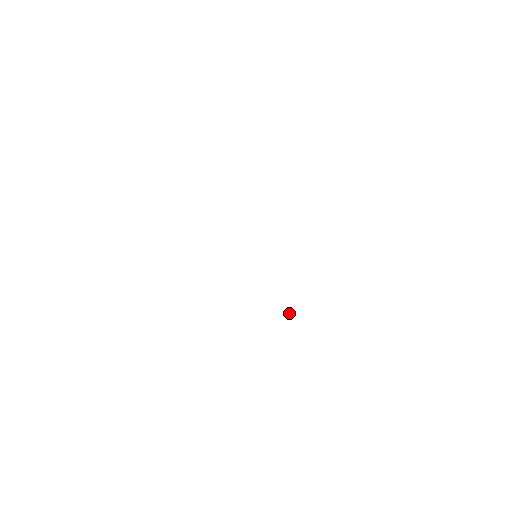
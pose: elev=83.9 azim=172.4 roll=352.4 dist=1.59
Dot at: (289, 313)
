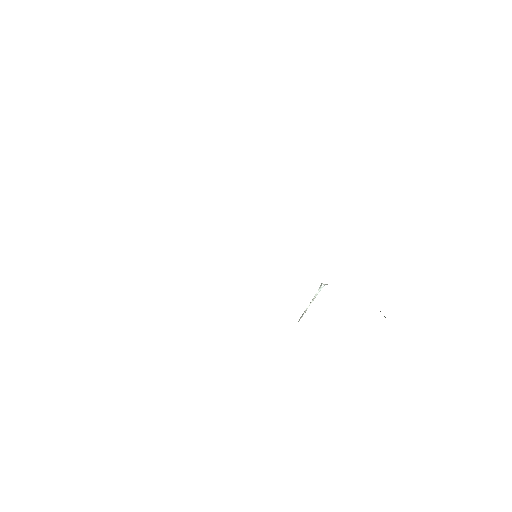
Dot at: (317, 292)
